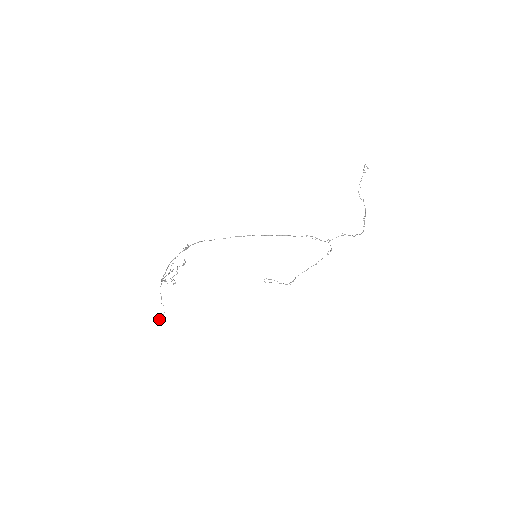
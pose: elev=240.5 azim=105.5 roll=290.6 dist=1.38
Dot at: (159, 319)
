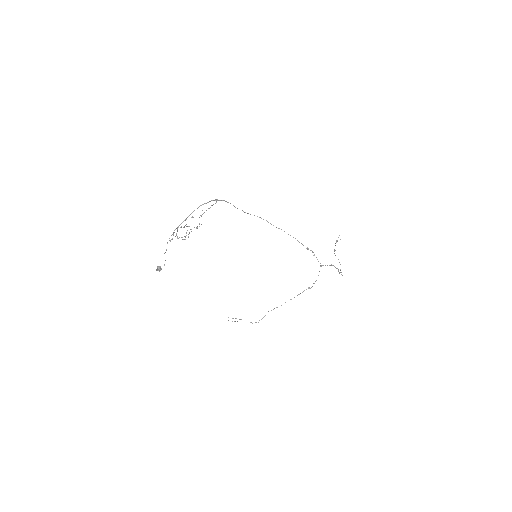
Dot at: (159, 268)
